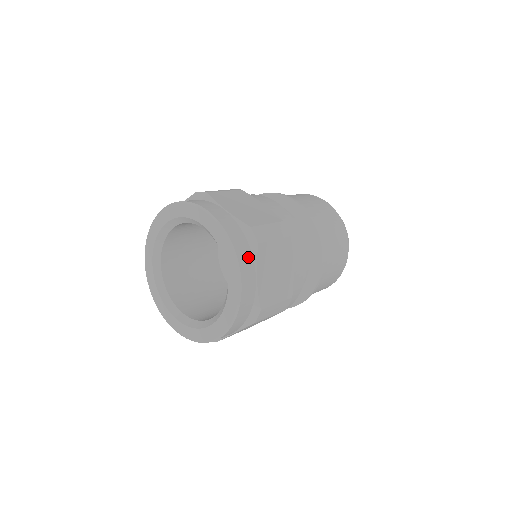
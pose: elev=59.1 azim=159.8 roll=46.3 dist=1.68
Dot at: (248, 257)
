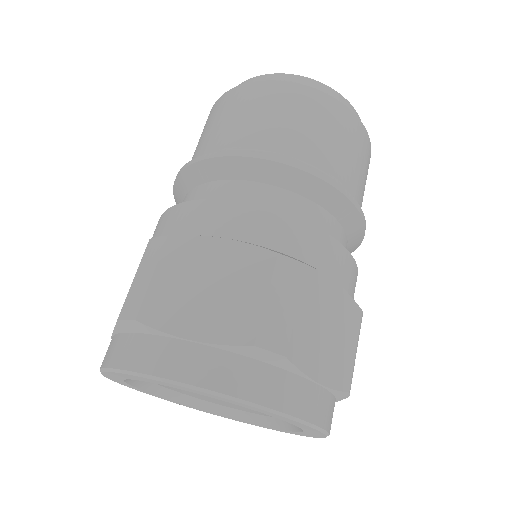
Dot at: occluded
